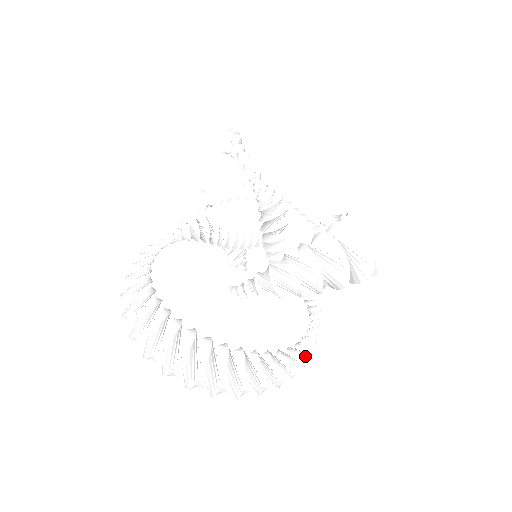
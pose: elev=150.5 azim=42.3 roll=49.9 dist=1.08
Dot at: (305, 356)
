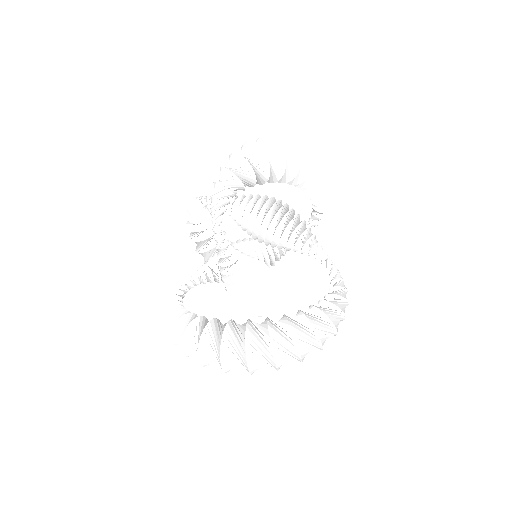
Dot at: occluded
